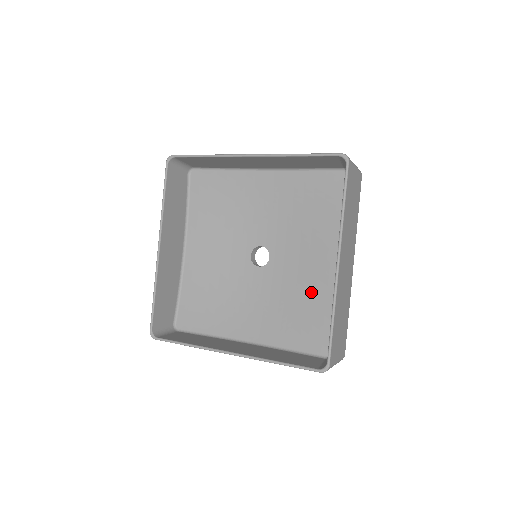
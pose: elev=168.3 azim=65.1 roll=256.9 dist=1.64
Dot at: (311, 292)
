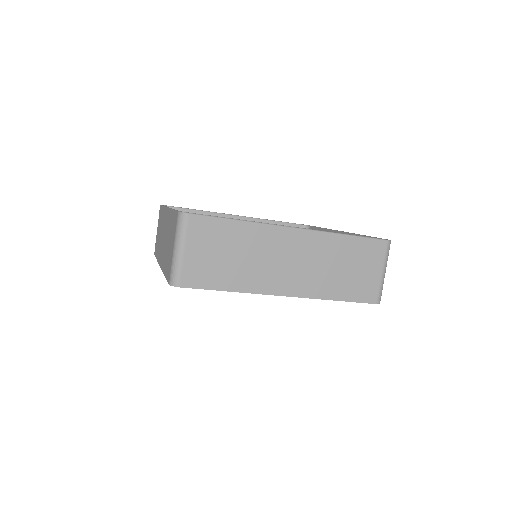
Dot at: occluded
